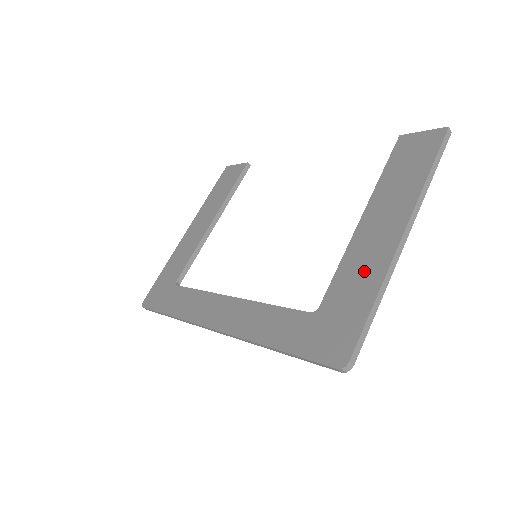
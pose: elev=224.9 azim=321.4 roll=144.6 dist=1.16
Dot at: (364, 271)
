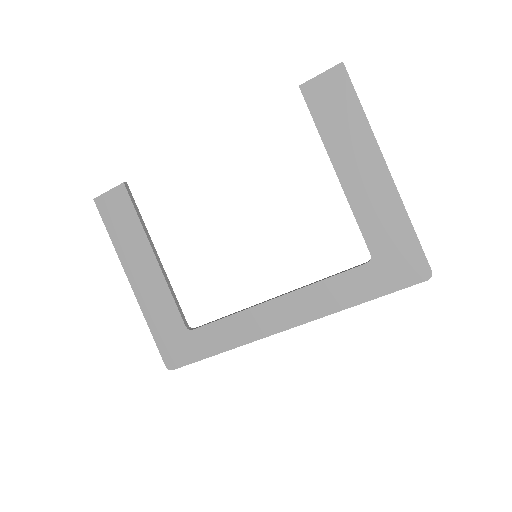
Dot at: (383, 211)
